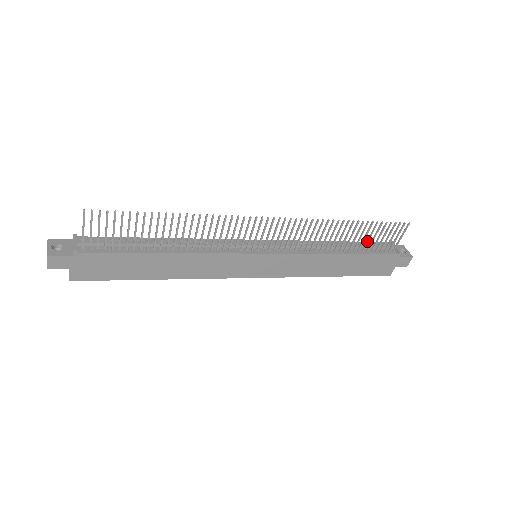
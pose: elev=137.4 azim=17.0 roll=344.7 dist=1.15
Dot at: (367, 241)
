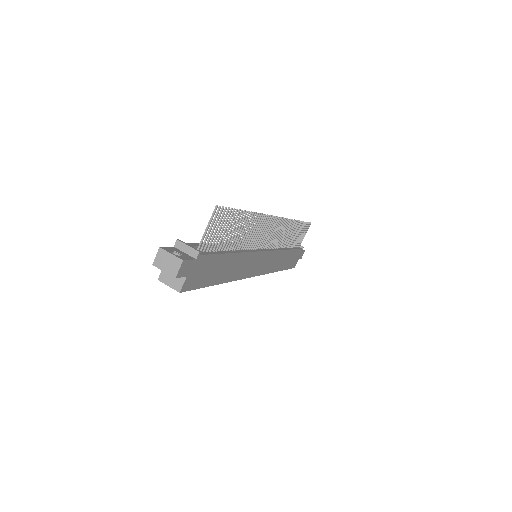
Dot at: (296, 238)
